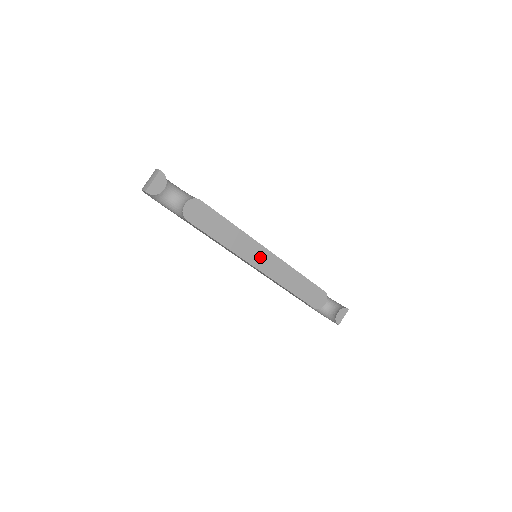
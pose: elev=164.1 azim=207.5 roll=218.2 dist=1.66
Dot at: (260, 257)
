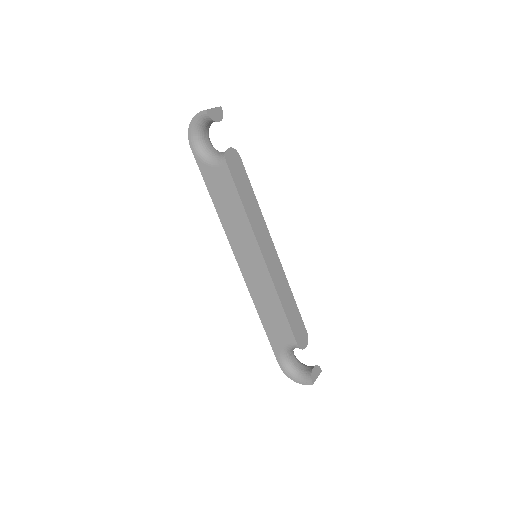
Dot at: (268, 248)
